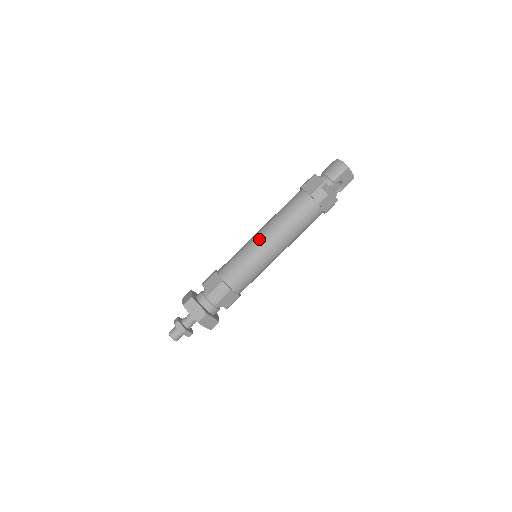
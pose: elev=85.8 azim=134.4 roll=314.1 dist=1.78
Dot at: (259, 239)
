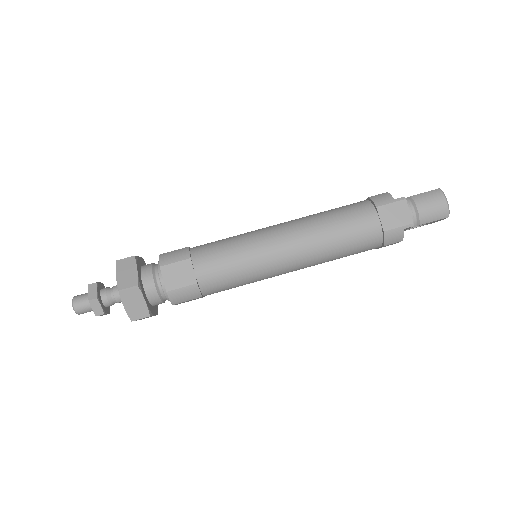
Dot at: (280, 250)
